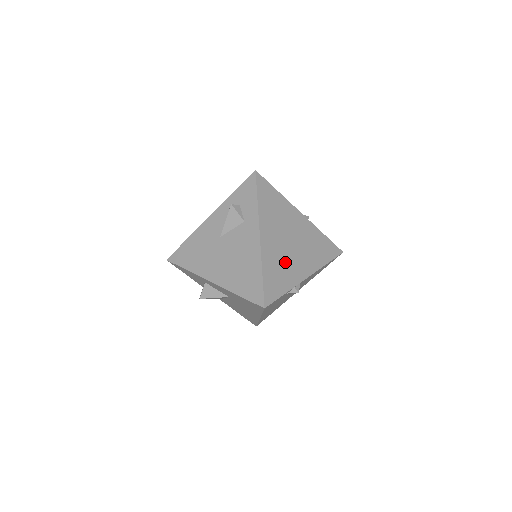
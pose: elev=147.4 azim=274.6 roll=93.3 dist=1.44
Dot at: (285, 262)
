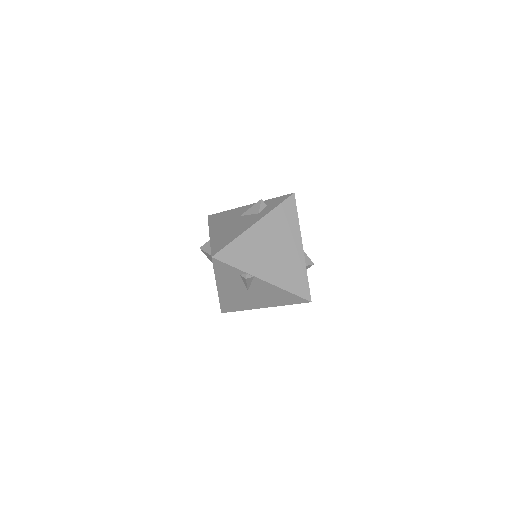
Dot at: (257, 254)
